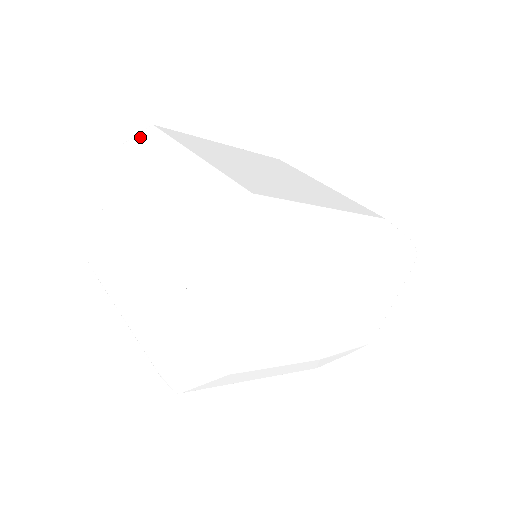
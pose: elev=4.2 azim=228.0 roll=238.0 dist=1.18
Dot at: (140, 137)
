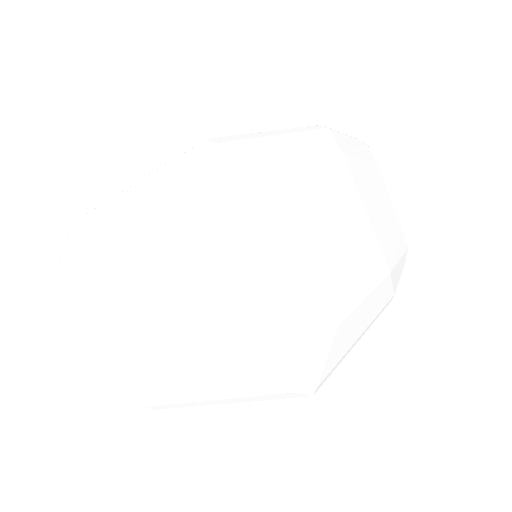
Dot at: (71, 236)
